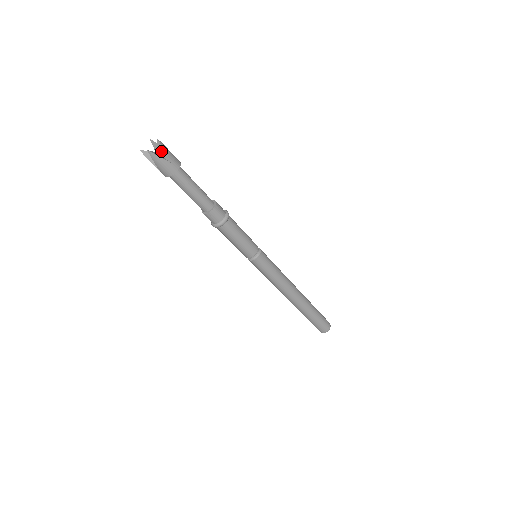
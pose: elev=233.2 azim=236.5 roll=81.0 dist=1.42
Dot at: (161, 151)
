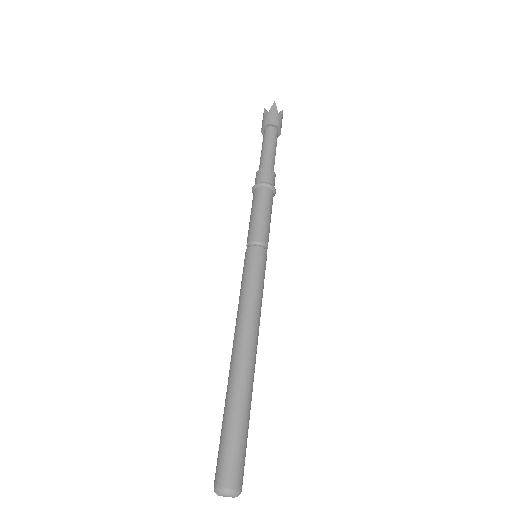
Dot at: occluded
